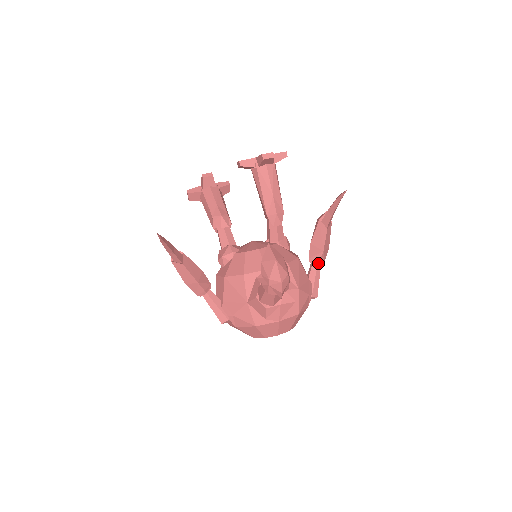
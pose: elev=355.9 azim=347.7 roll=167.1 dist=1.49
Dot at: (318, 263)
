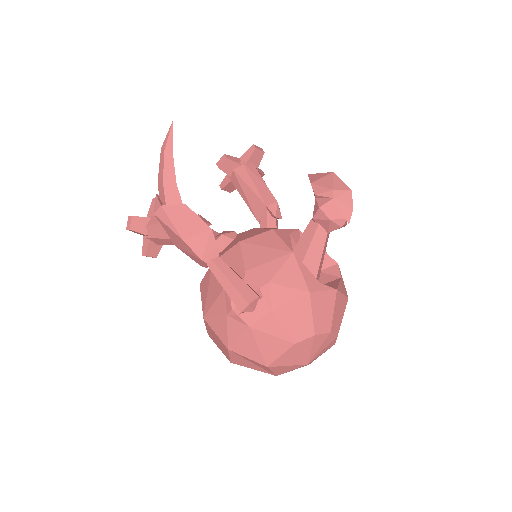
Dot at: occluded
